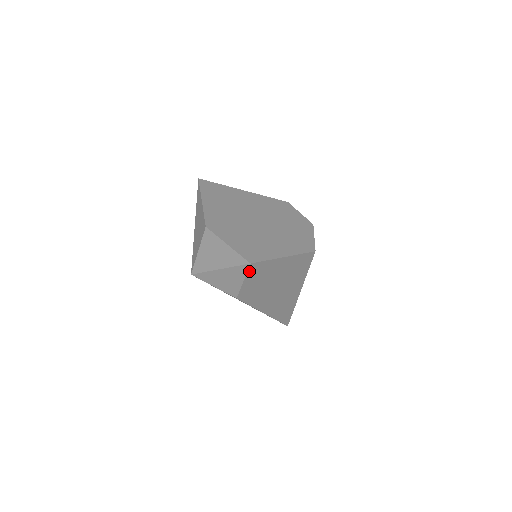
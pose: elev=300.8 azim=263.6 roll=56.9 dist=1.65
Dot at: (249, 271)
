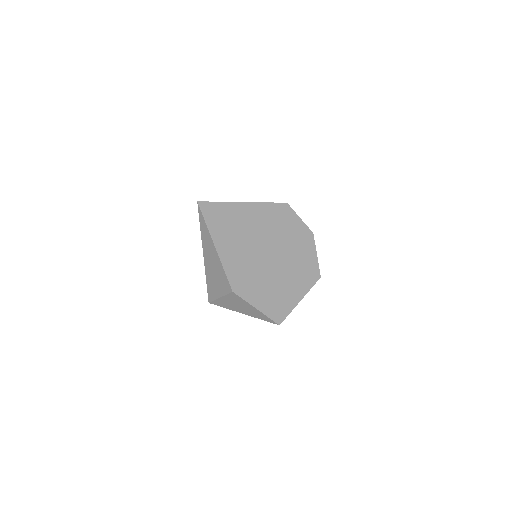
Dot at: occluded
